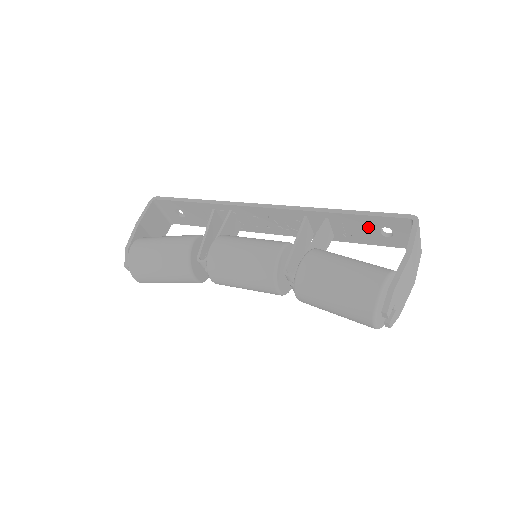
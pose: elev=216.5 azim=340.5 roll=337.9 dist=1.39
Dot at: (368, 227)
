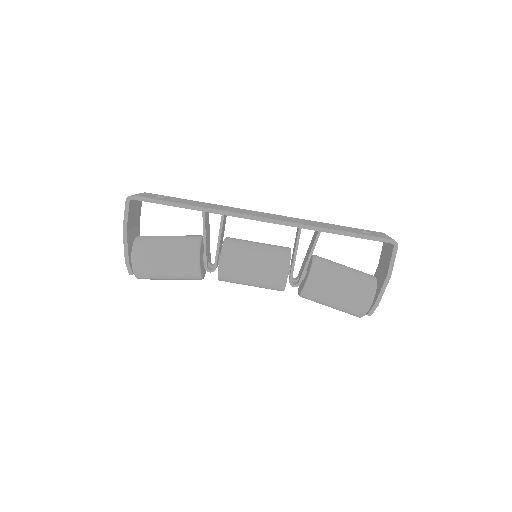
Dot at: occluded
